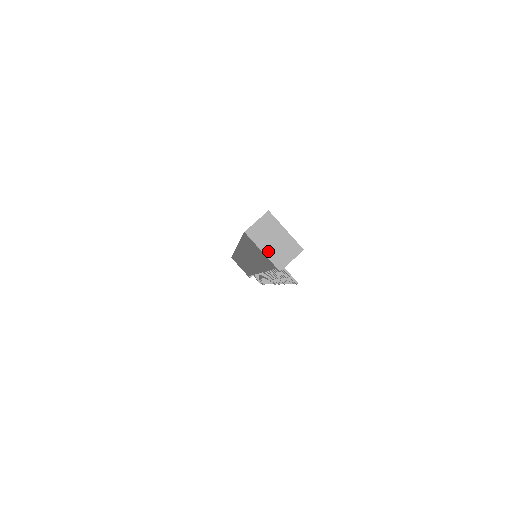
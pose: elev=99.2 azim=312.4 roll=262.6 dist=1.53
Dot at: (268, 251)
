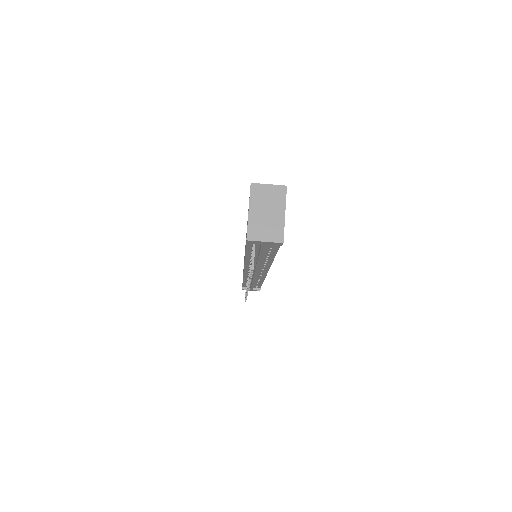
Dot at: (254, 215)
